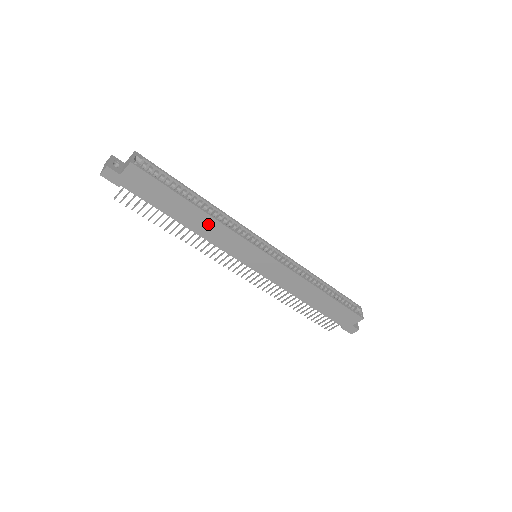
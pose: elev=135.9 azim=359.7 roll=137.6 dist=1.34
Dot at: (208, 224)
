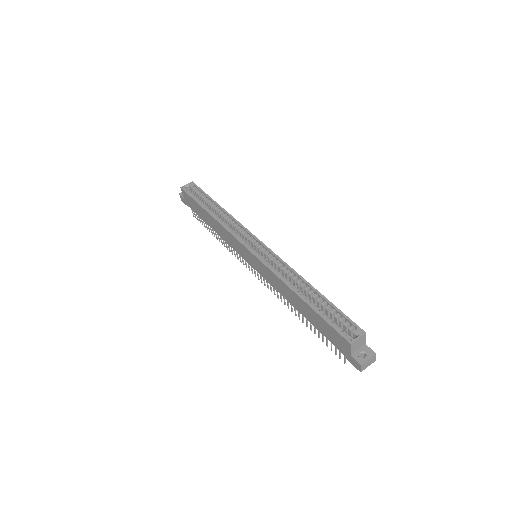
Dot at: (218, 226)
